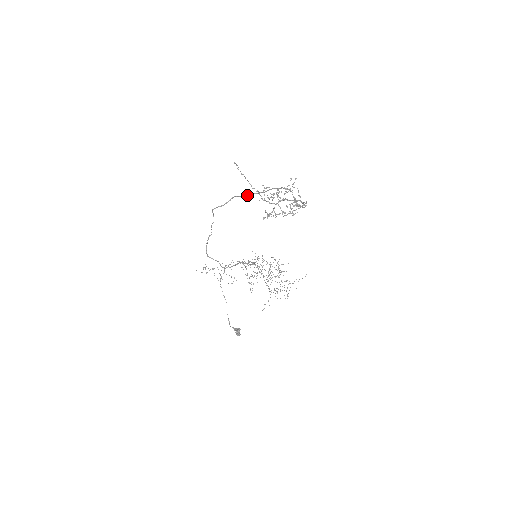
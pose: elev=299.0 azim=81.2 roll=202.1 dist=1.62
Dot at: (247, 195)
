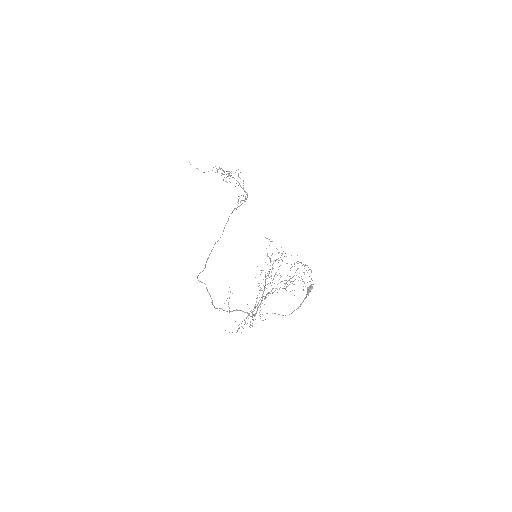
Dot at: occluded
